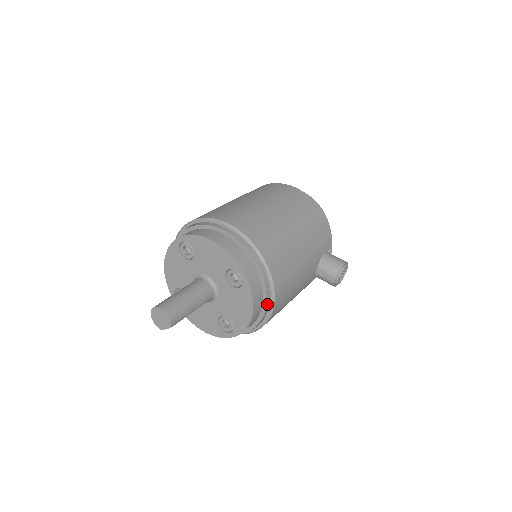
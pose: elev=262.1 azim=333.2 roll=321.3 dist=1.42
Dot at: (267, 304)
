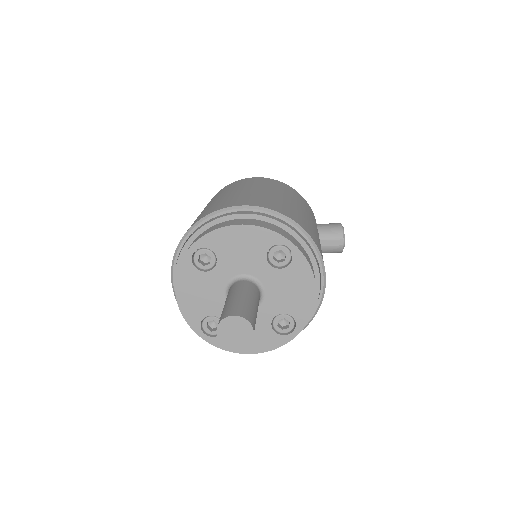
Dot at: (319, 274)
